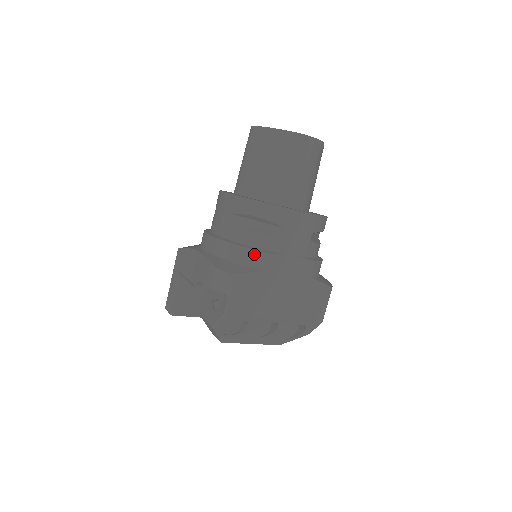
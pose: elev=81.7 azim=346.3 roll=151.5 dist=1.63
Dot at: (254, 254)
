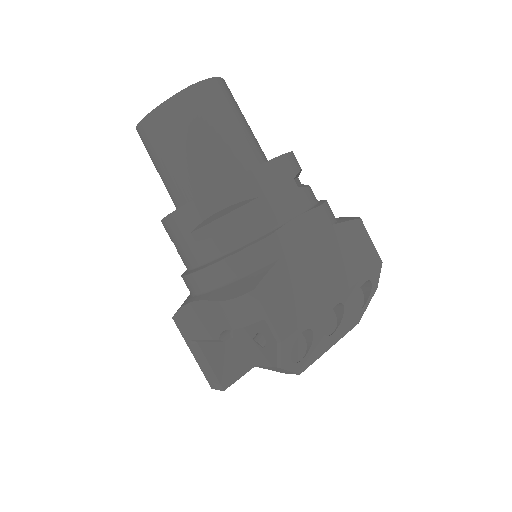
Dot at: (253, 251)
